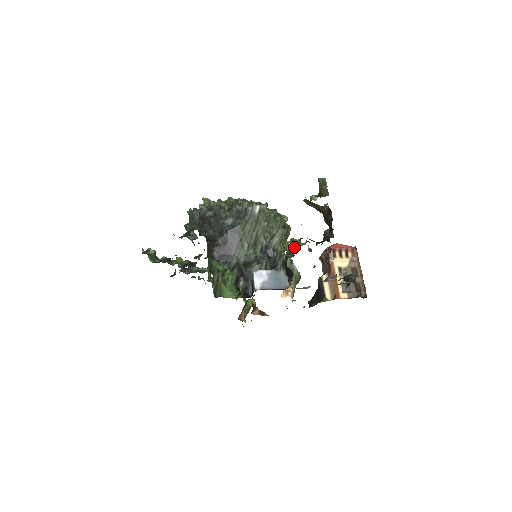
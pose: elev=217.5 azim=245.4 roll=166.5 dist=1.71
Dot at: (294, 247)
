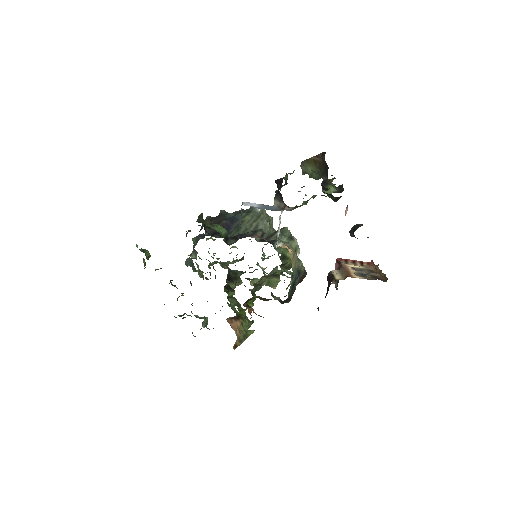
Dot at: (287, 177)
